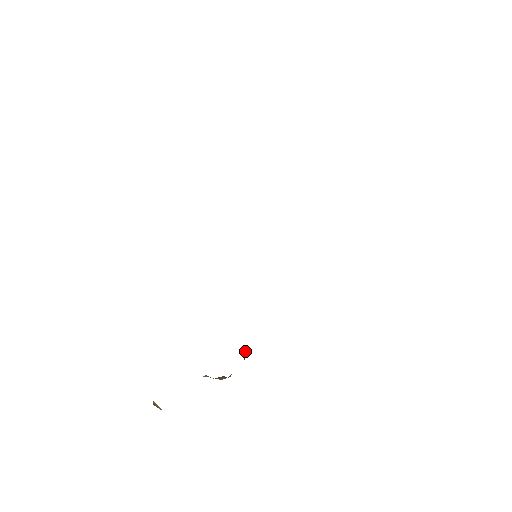
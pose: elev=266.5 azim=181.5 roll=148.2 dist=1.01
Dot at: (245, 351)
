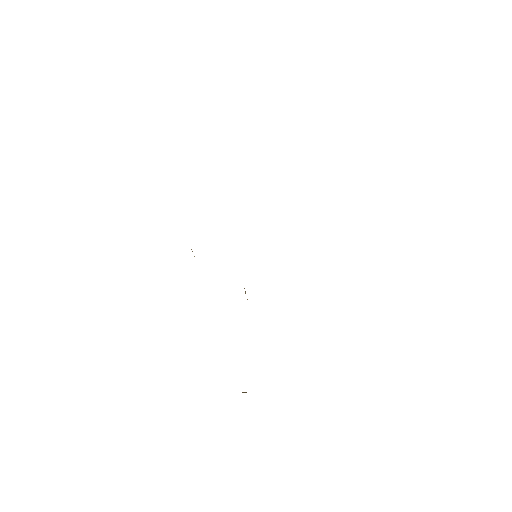
Dot at: occluded
